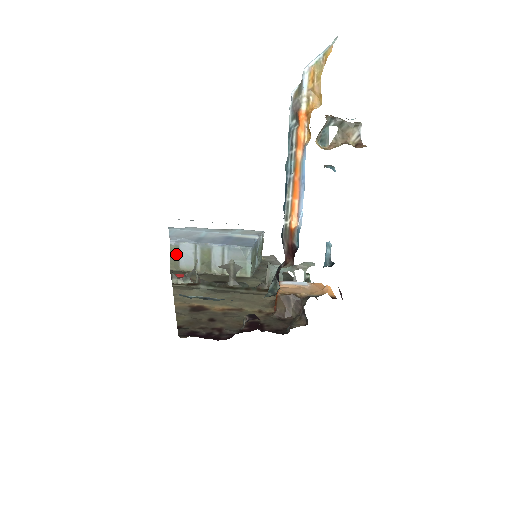
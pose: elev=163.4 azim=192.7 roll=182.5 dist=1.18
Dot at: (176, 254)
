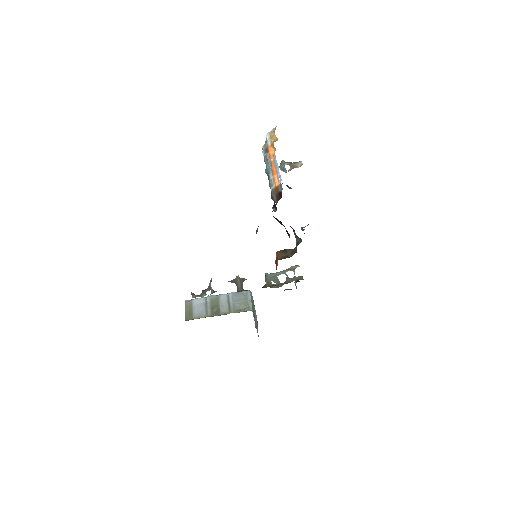
Dot at: (190, 308)
